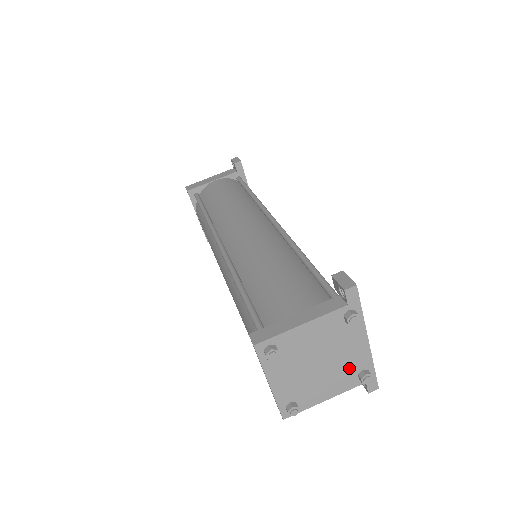
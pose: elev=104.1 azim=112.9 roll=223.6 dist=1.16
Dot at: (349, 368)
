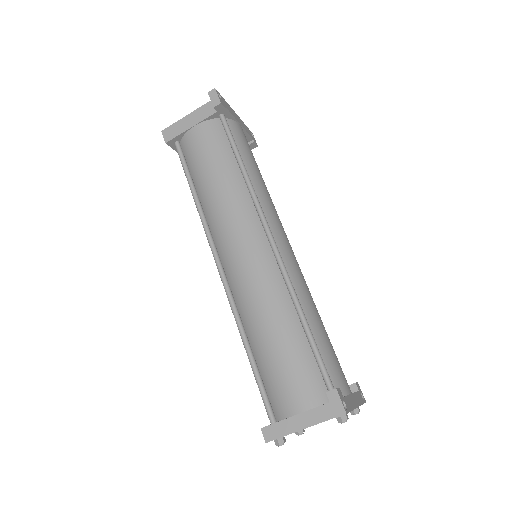
Dot at: occluded
